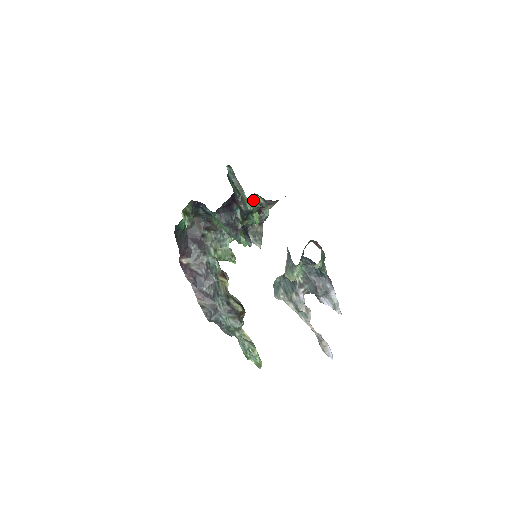
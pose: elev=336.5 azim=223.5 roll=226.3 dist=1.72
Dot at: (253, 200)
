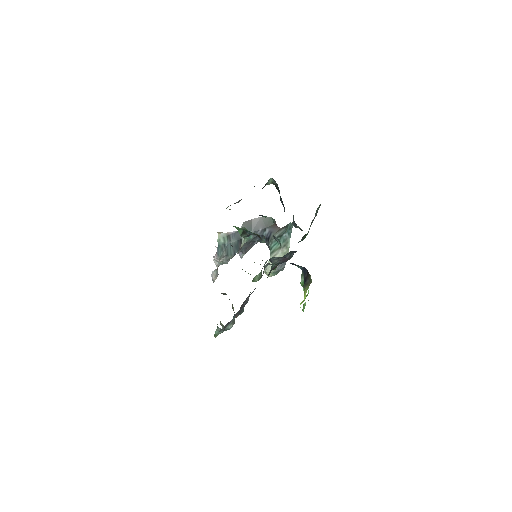
Dot at: (266, 183)
